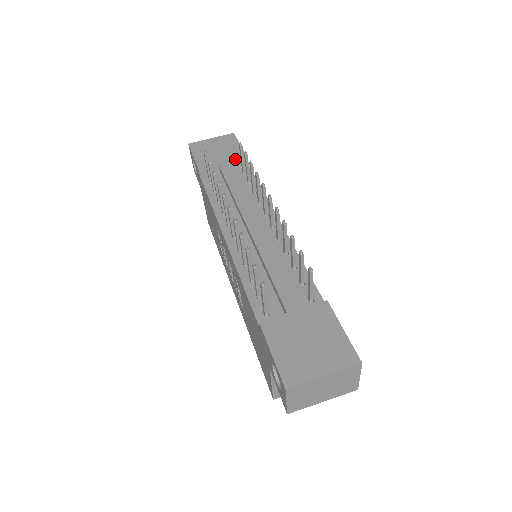
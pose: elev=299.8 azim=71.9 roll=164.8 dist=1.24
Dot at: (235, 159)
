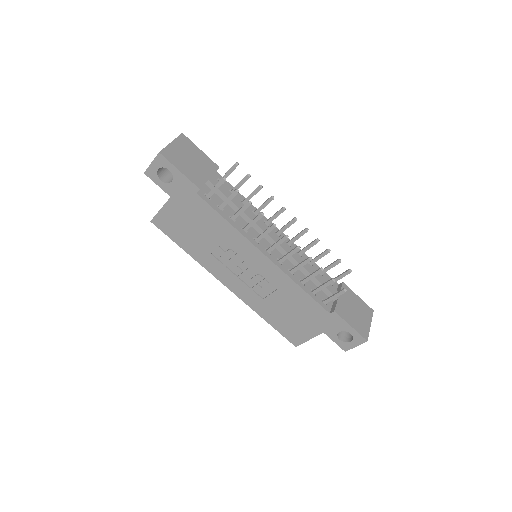
Dot at: (213, 170)
